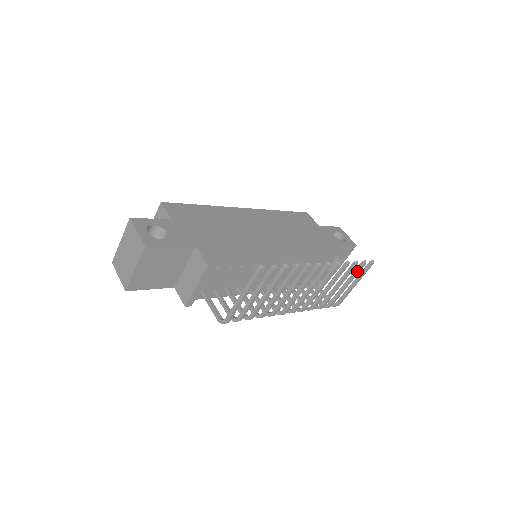
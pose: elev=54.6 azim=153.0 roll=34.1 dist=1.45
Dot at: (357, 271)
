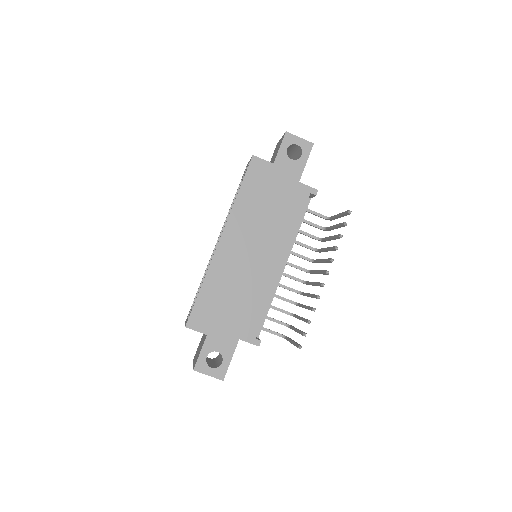
Dot at: occluded
